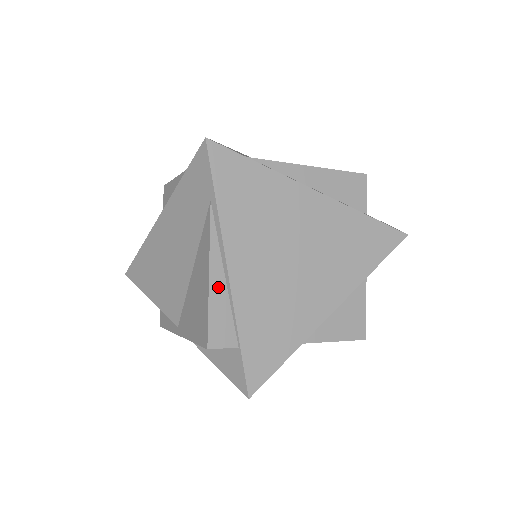
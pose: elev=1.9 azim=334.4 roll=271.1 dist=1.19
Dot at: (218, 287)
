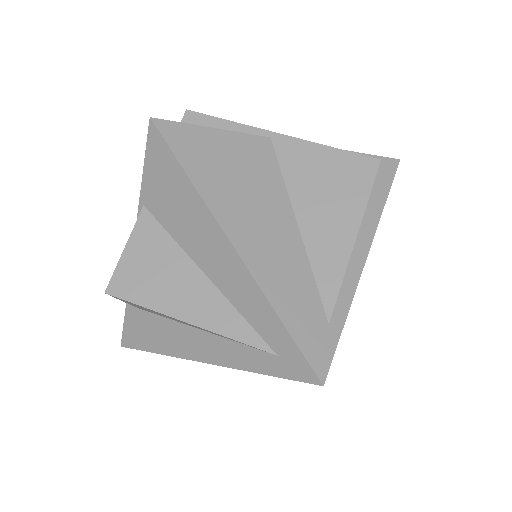
Dot at: occluded
